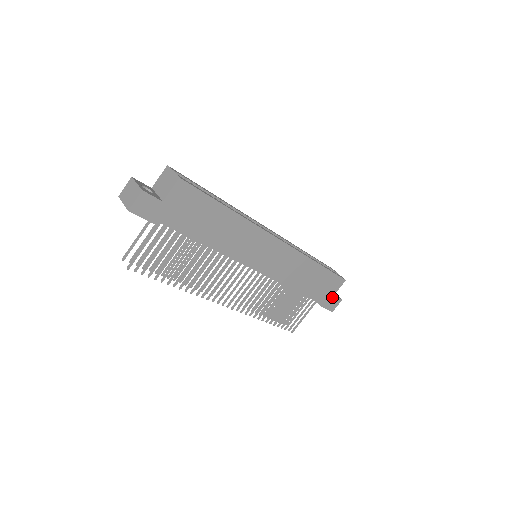
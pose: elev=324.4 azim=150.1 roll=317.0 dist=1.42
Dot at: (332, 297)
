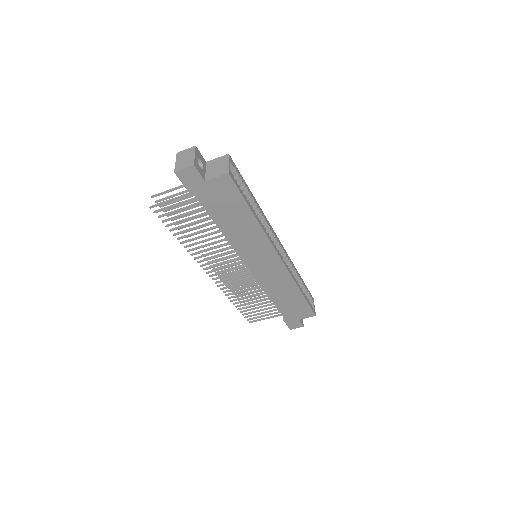
Dot at: (297, 320)
